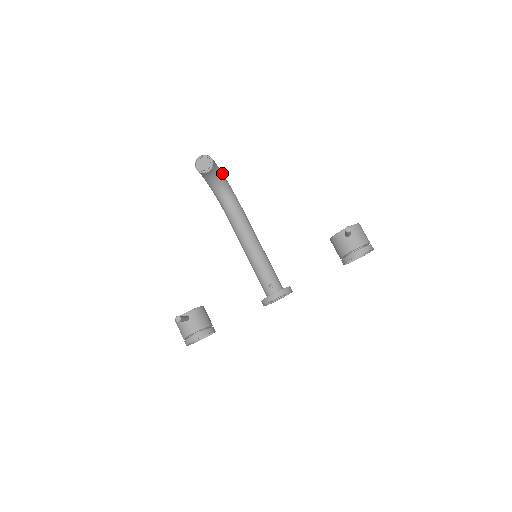
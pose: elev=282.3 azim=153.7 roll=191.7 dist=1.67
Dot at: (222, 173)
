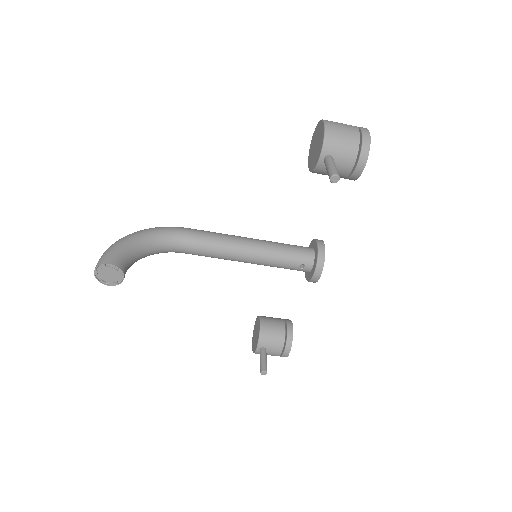
Dot at: (128, 241)
